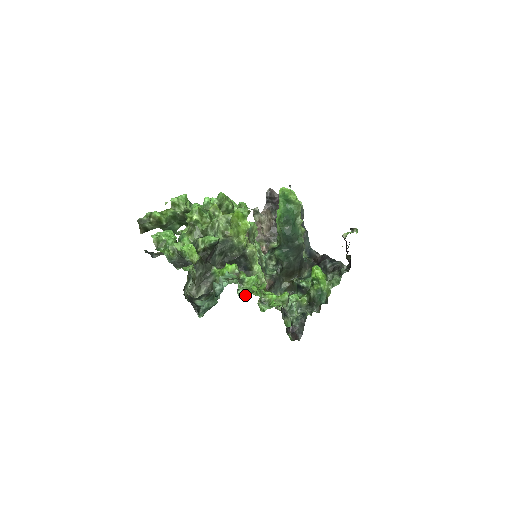
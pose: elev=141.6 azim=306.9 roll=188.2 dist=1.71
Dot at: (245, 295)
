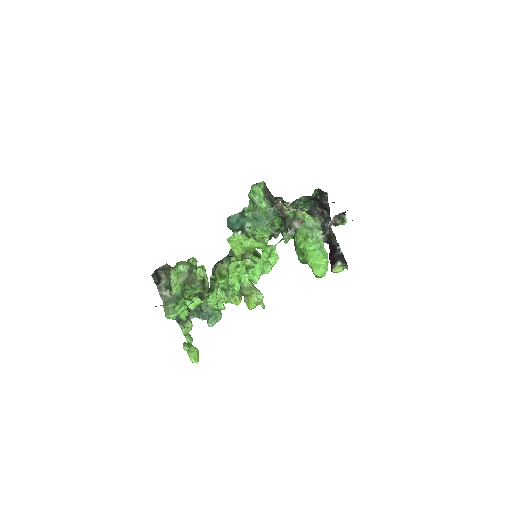
Dot at: occluded
